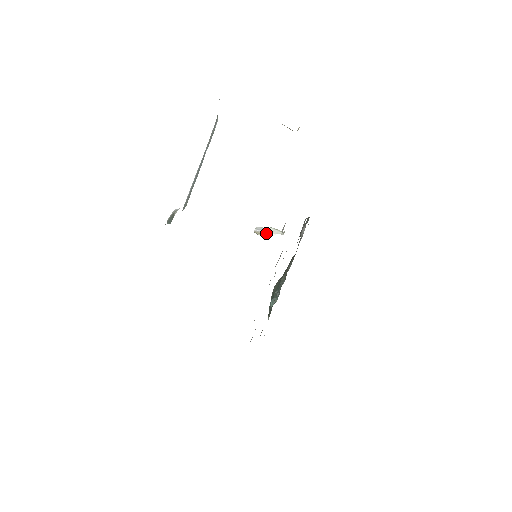
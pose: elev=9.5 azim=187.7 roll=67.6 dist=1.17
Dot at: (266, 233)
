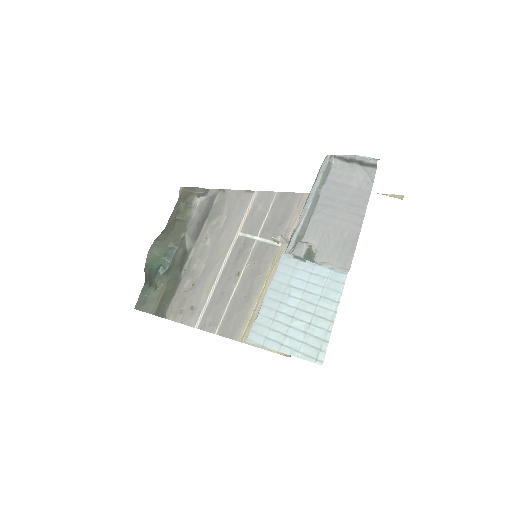
Dot at: (281, 241)
